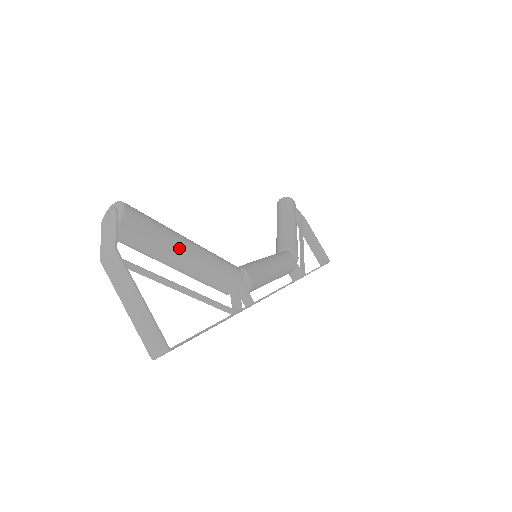
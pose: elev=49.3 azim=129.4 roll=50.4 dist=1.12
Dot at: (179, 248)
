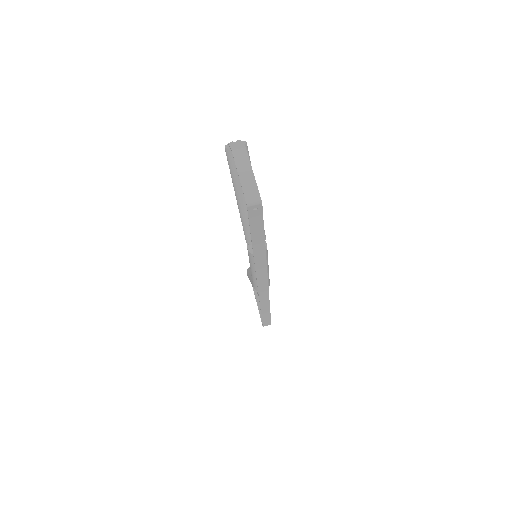
Dot at: occluded
